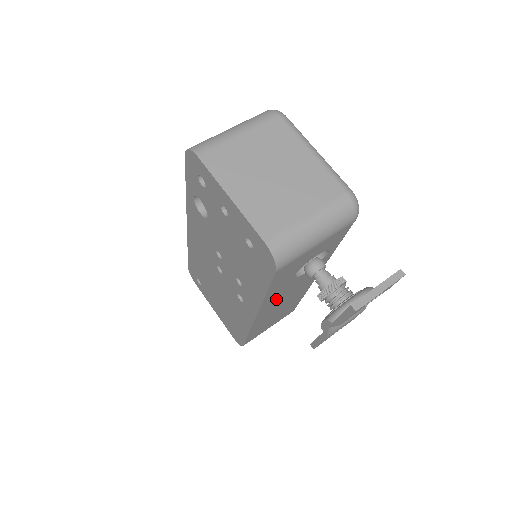
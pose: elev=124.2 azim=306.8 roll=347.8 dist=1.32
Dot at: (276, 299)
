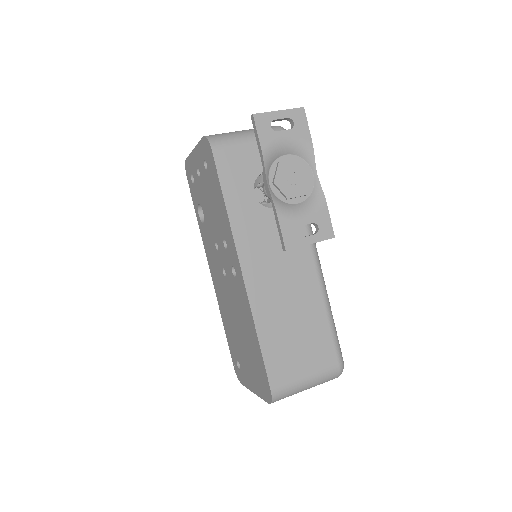
Dot at: (256, 244)
